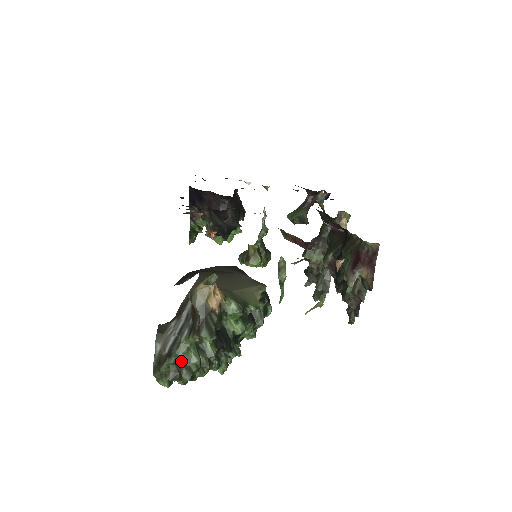
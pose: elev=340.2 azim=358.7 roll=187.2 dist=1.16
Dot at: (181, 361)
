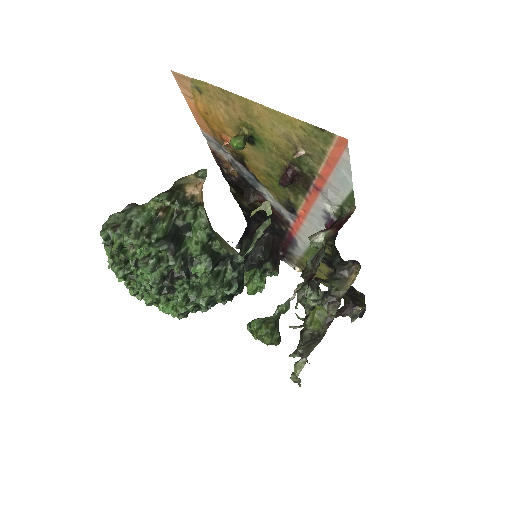
Dot at: (131, 213)
